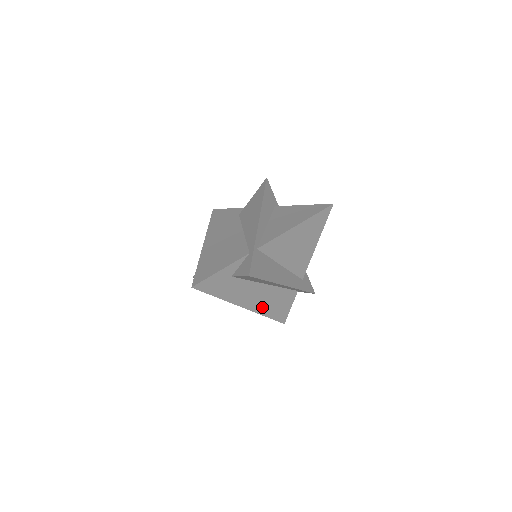
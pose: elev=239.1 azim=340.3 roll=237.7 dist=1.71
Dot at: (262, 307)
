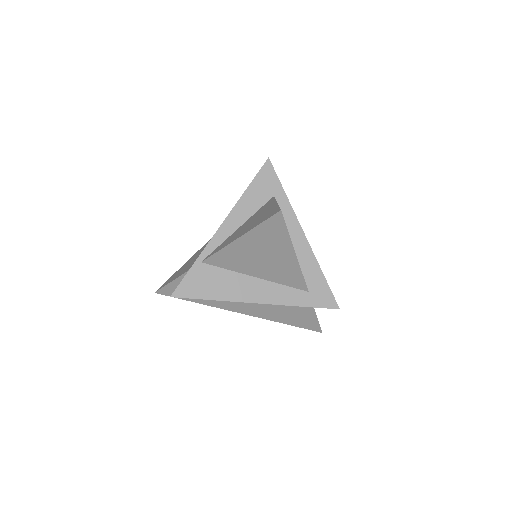
Dot at: (267, 314)
